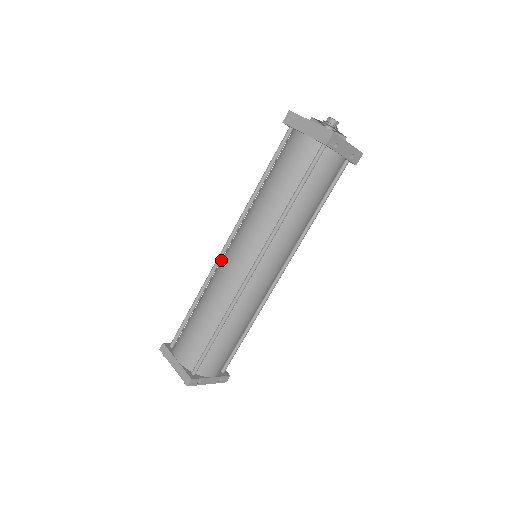
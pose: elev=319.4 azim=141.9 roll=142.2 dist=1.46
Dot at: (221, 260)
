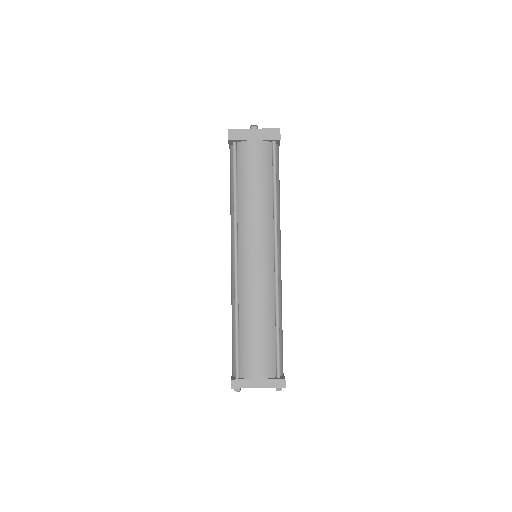
Dot at: (238, 274)
